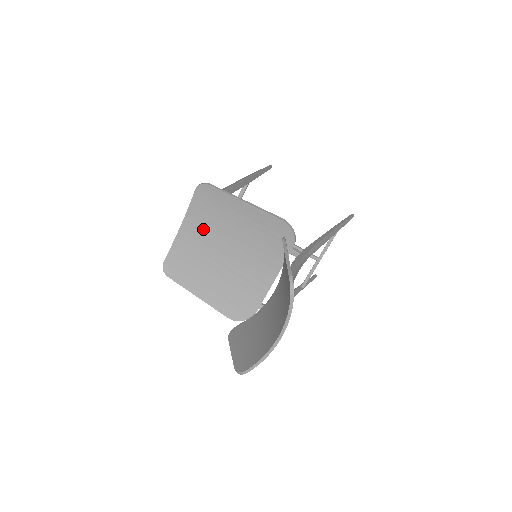
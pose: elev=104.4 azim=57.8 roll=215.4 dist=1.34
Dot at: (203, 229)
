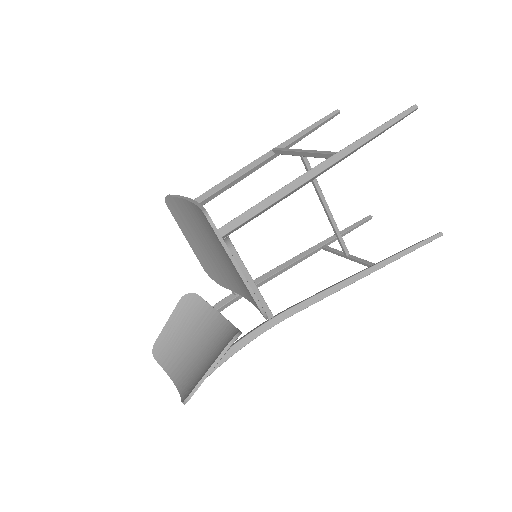
Dot at: (204, 224)
